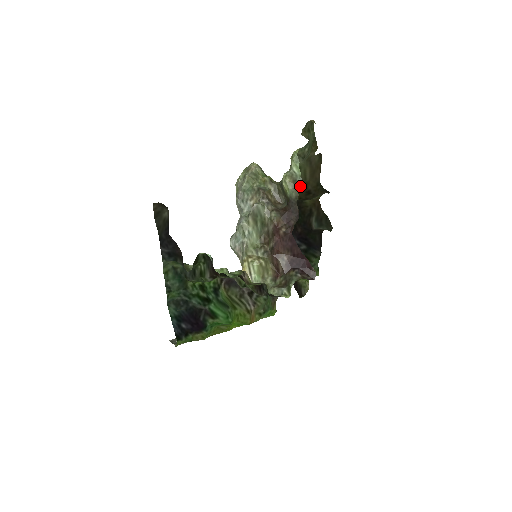
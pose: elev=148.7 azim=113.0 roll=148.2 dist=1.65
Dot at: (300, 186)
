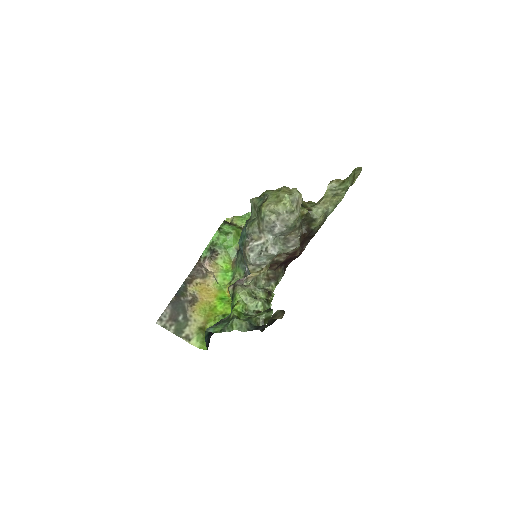
Dot at: occluded
